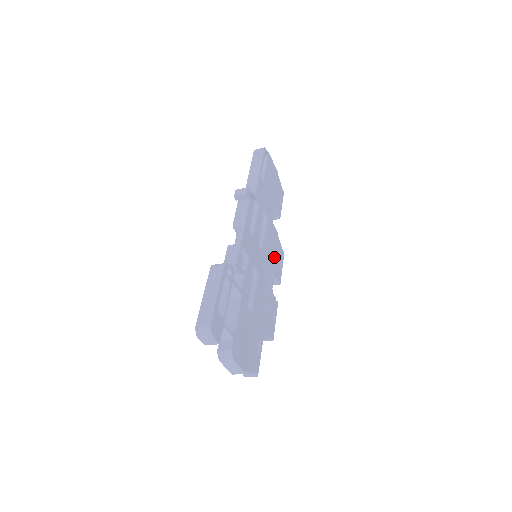
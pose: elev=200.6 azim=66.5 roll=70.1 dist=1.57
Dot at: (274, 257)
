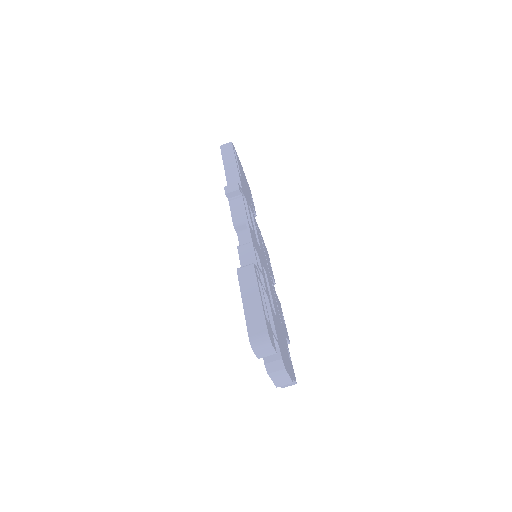
Dot at: (266, 256)
